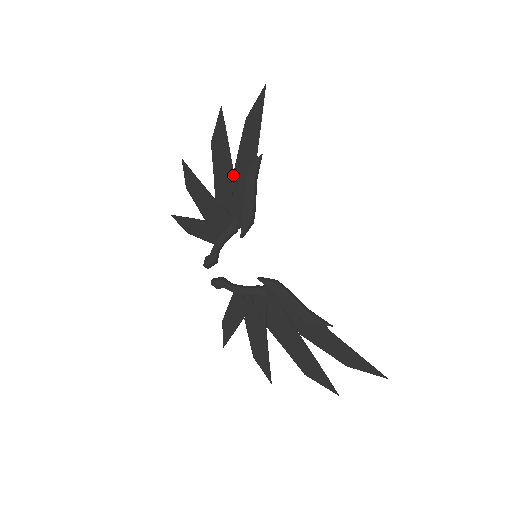
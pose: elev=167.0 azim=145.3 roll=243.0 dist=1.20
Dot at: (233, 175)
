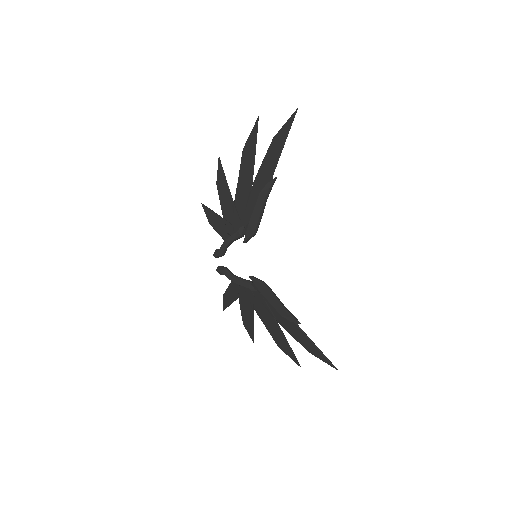
Dot at: (251, 187)
